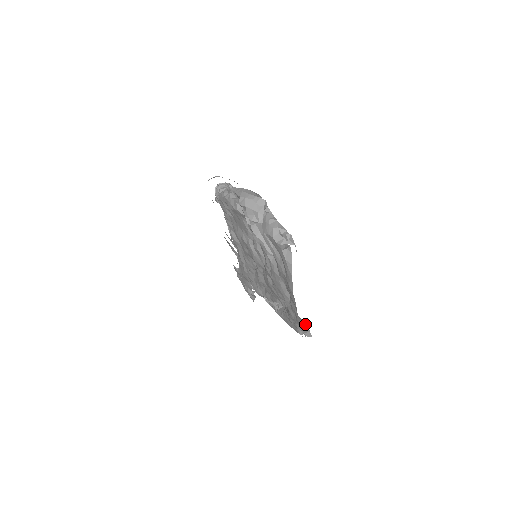
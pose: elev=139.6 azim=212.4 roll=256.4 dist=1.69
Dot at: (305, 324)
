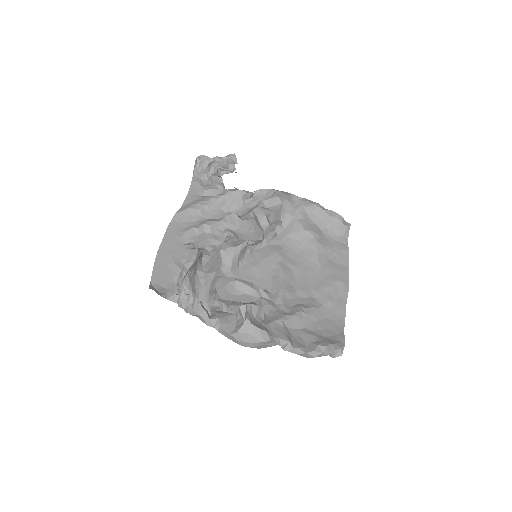
Dot at: (335, 219)
